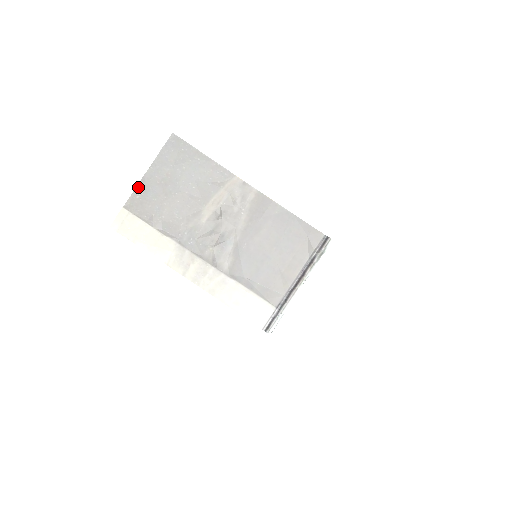
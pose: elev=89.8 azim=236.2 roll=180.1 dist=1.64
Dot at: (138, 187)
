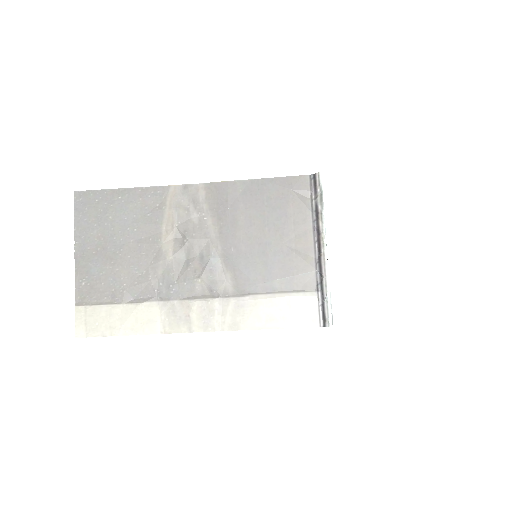
Dot at: (77, 273)
